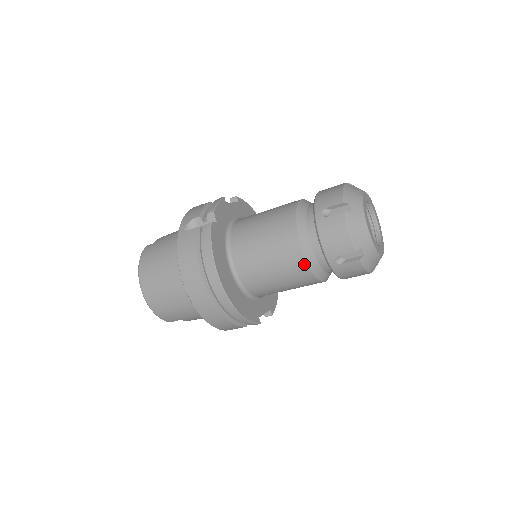
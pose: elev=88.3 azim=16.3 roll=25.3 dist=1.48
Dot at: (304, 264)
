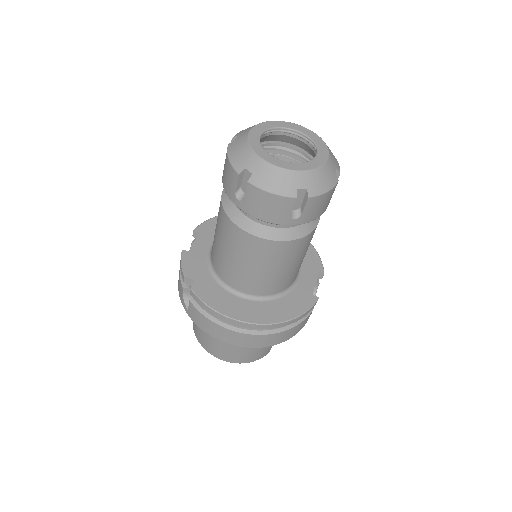
Dot at: (280, 244)
